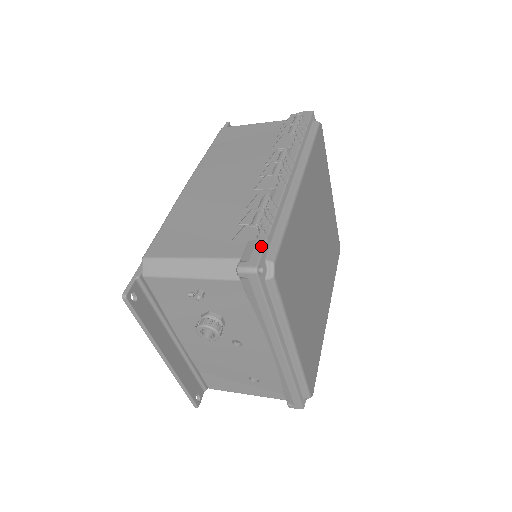
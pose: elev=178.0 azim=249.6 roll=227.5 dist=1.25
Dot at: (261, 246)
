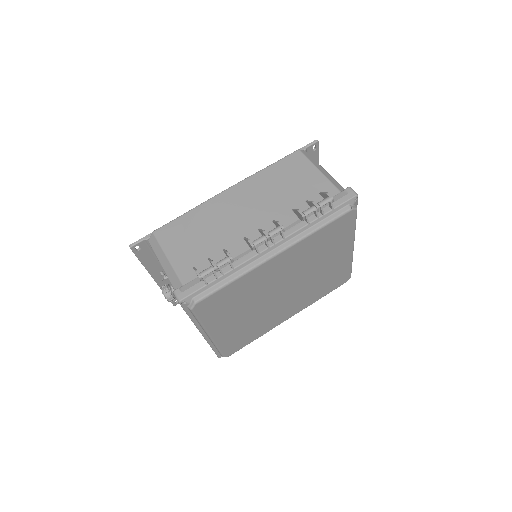
Dot at: (197, 288)
